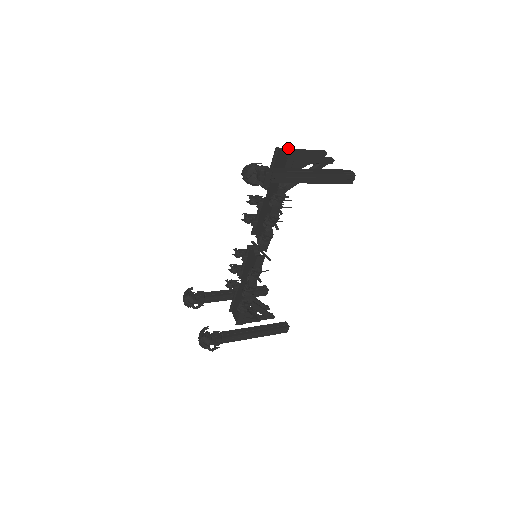
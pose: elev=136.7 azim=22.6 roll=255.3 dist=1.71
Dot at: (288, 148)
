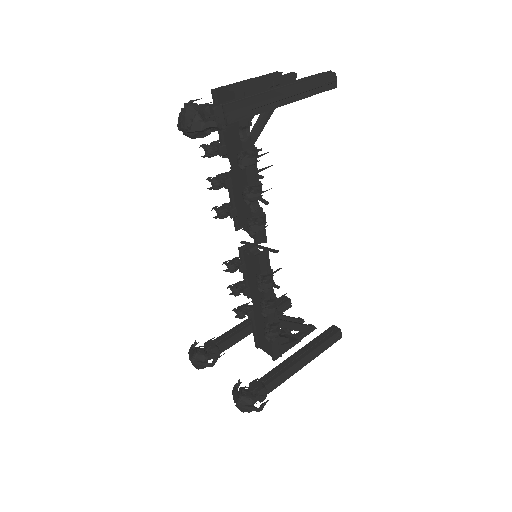
Dot at: (228, 85)
